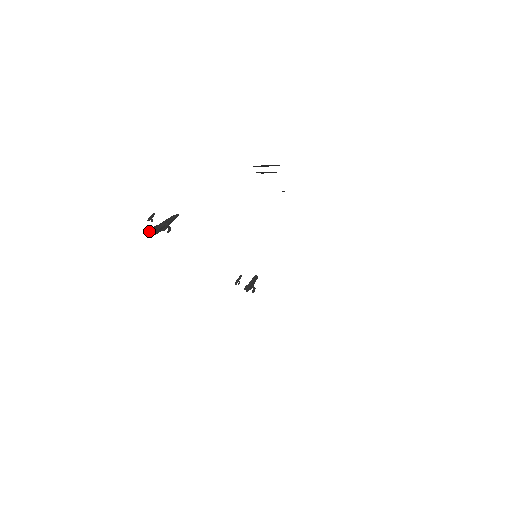
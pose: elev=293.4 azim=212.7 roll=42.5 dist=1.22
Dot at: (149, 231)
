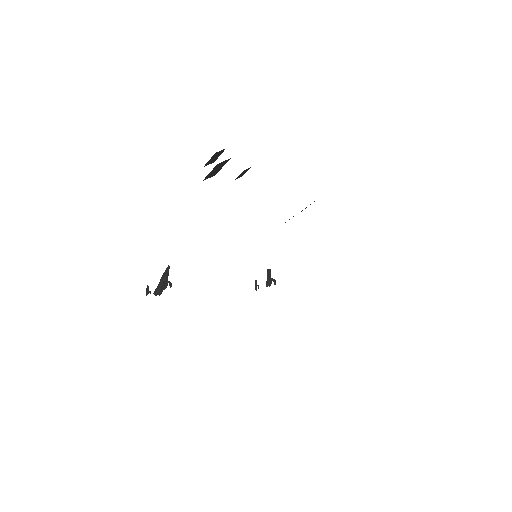
Dot at: occluded
